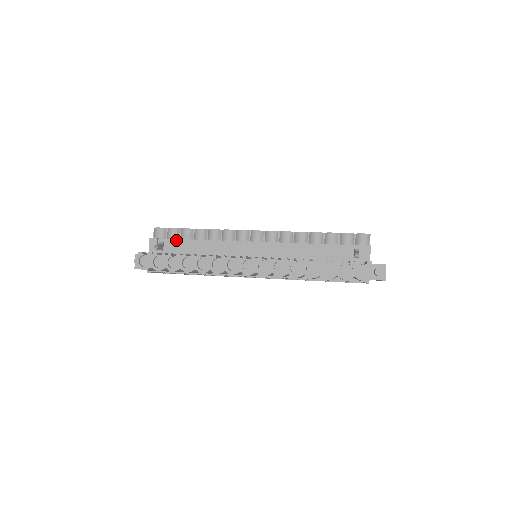
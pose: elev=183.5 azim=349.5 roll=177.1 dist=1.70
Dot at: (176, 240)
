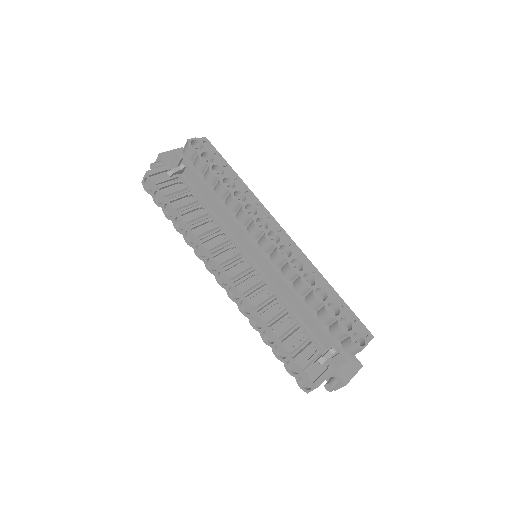
Dot at: (196, 176)
